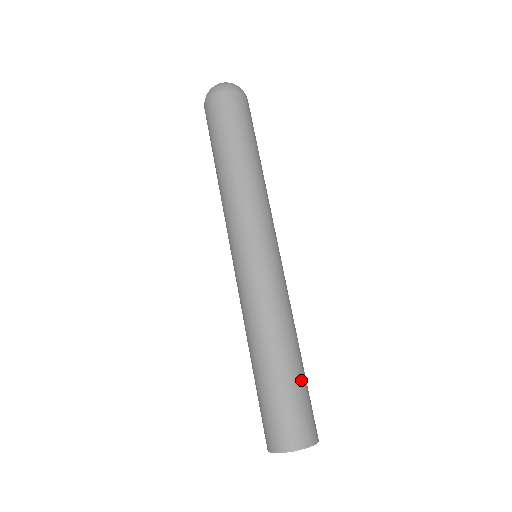
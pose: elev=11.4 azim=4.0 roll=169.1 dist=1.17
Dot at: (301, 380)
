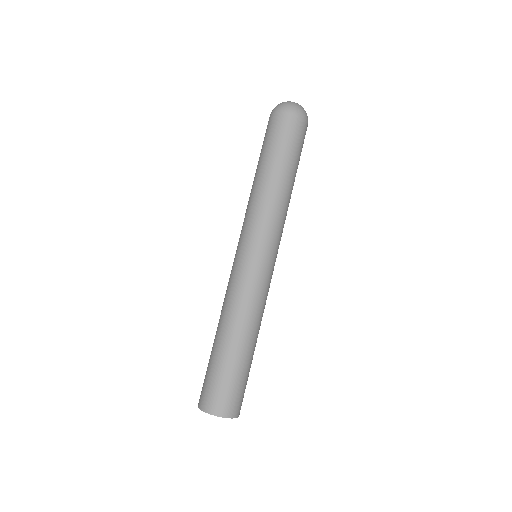
Dot at: (232, 365)
